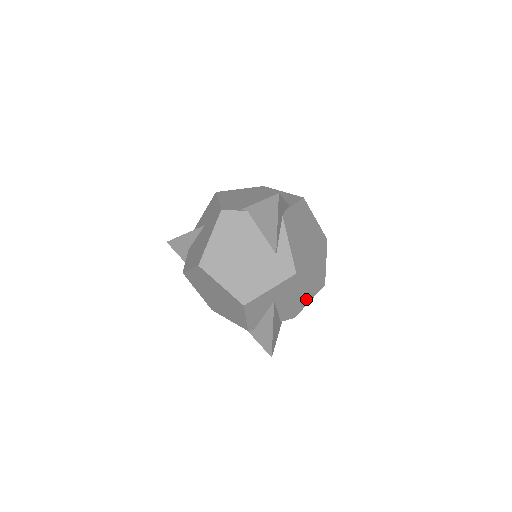
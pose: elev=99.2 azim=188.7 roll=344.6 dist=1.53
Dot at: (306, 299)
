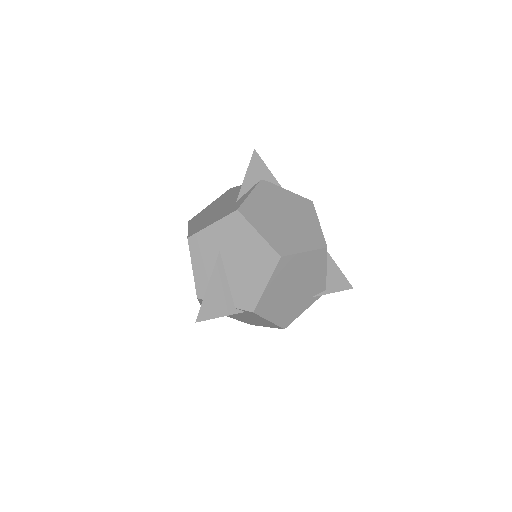
Dot at: (261, 276)
